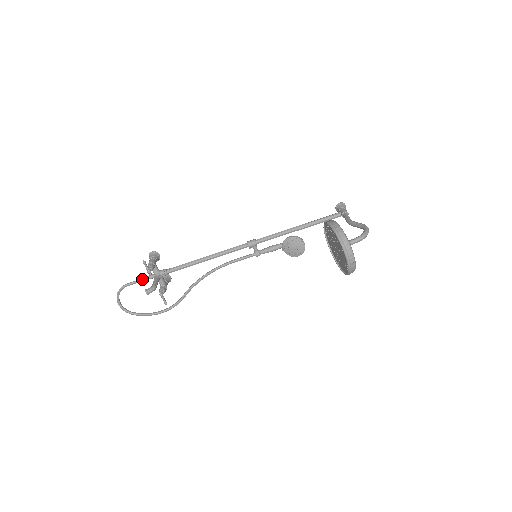
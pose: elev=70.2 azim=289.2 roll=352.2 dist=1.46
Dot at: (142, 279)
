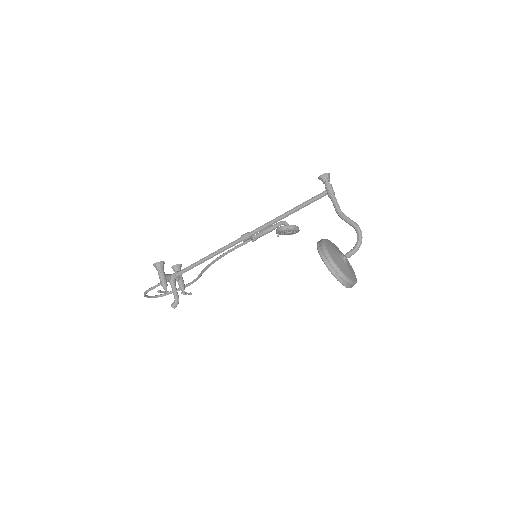
Dot at: (159, 285)
